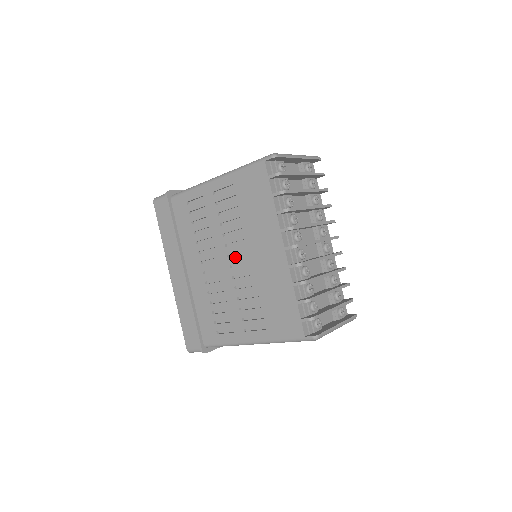
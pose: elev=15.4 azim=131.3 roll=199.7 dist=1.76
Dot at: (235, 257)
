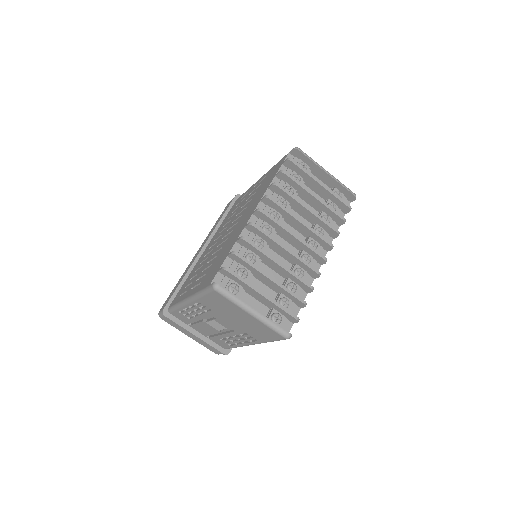
Dot at: (230, 229)
